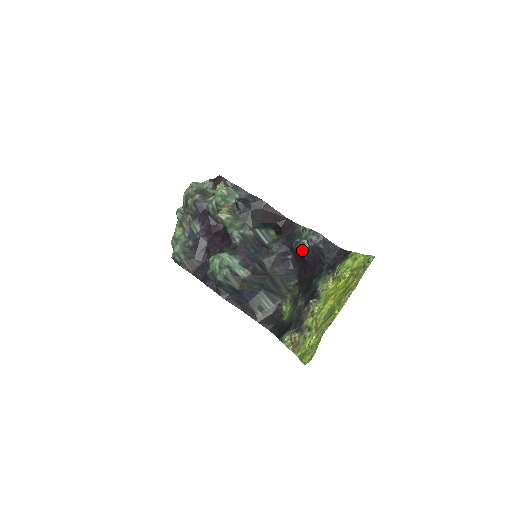
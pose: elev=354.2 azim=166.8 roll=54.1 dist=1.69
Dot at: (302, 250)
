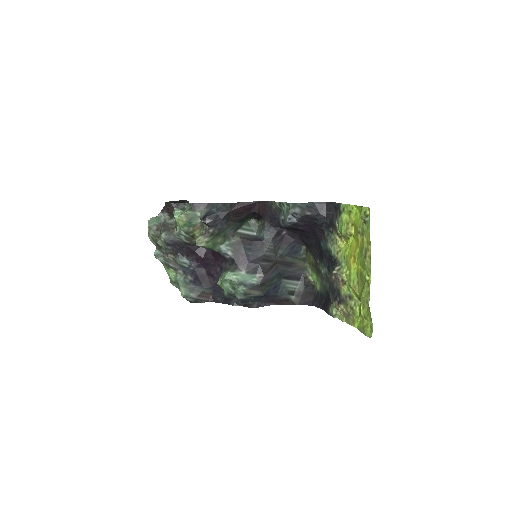
Dot at: (293, 225)
